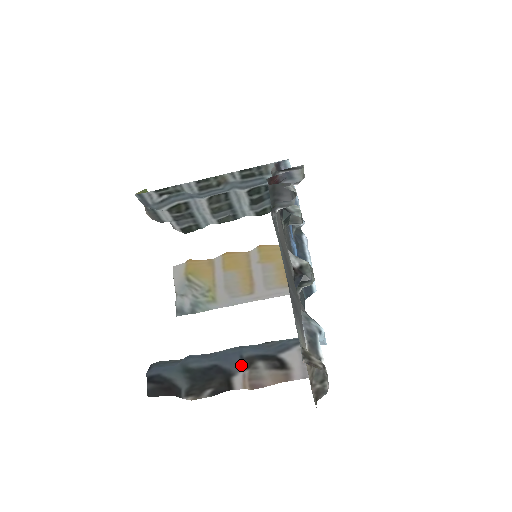
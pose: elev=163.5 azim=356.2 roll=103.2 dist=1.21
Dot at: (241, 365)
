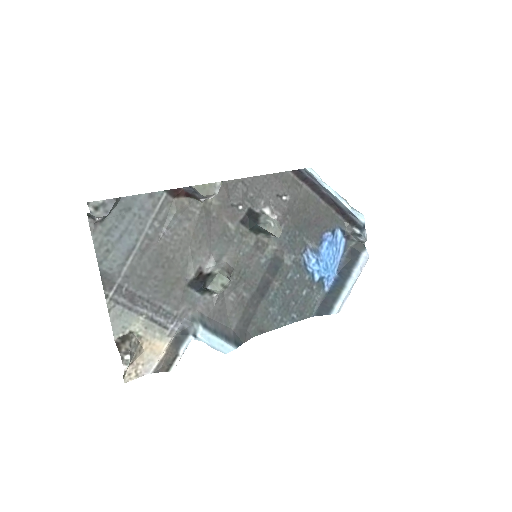
Dot at: occluded
